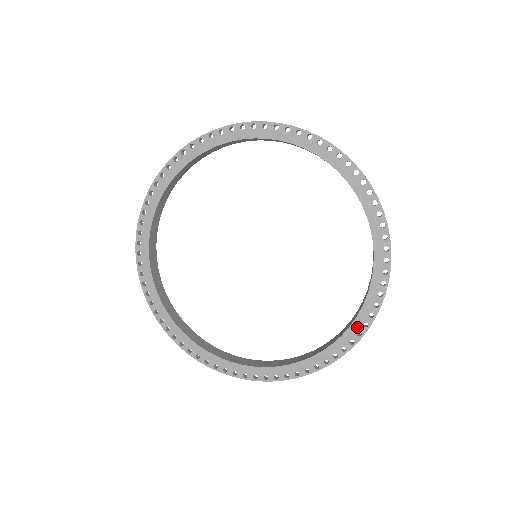
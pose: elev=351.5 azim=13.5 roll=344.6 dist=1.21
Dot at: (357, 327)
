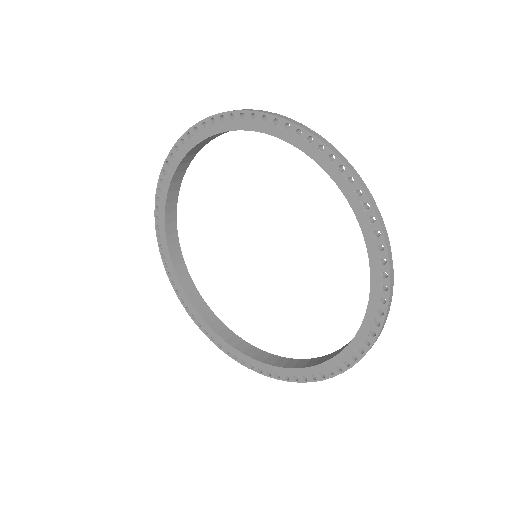
Dot at: (255, 364)
